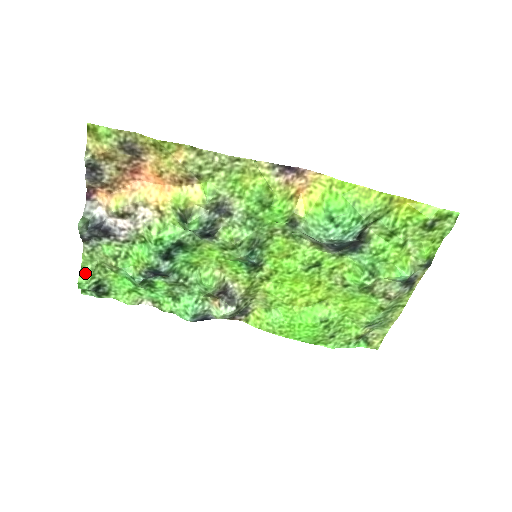
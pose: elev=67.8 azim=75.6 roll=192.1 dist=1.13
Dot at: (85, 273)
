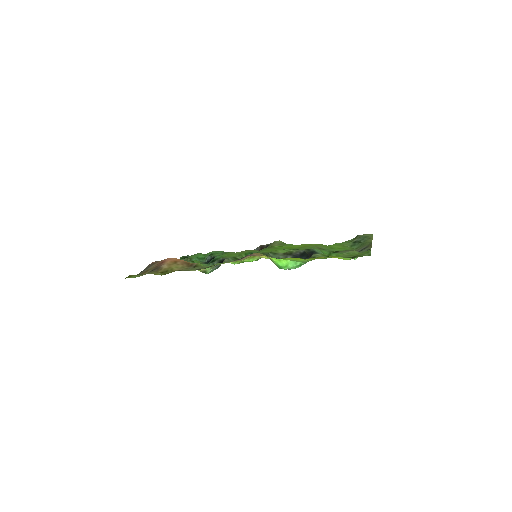
Dot at: occluded
